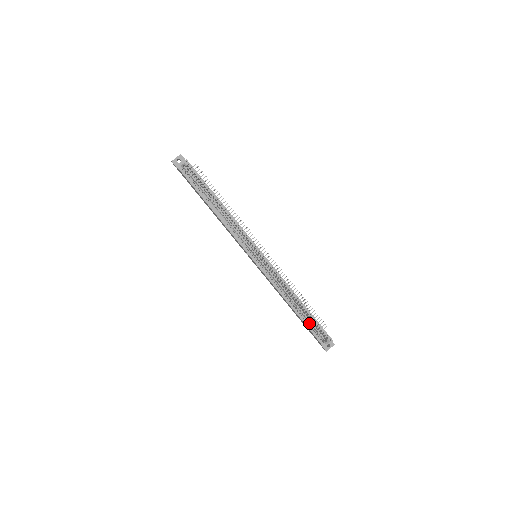
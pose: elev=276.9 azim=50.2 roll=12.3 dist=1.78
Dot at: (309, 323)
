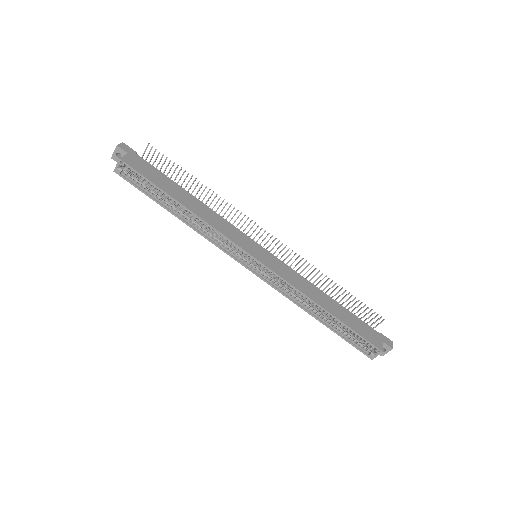
Dot at: (345, 333)
